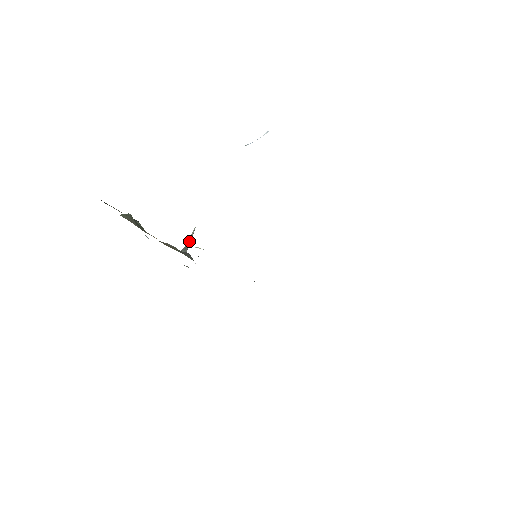
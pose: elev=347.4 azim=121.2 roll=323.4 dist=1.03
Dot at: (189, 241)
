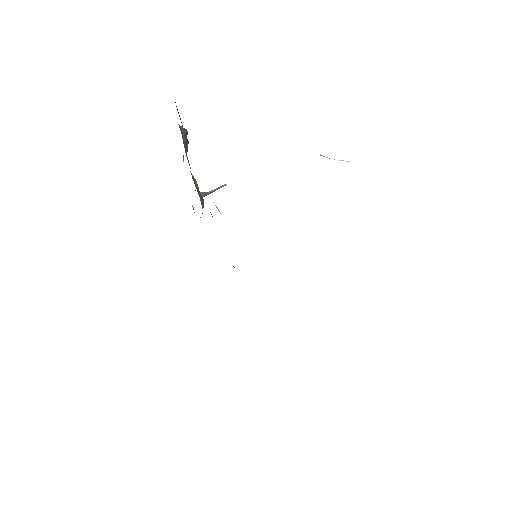
Dot at: (213, 190)
